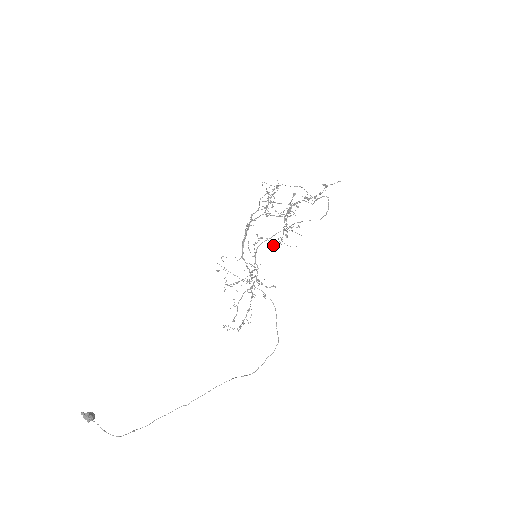
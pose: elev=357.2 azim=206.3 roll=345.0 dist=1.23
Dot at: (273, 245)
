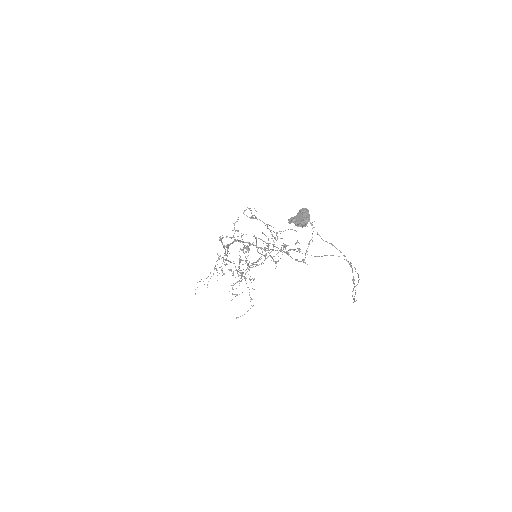
Dot at: occluded
